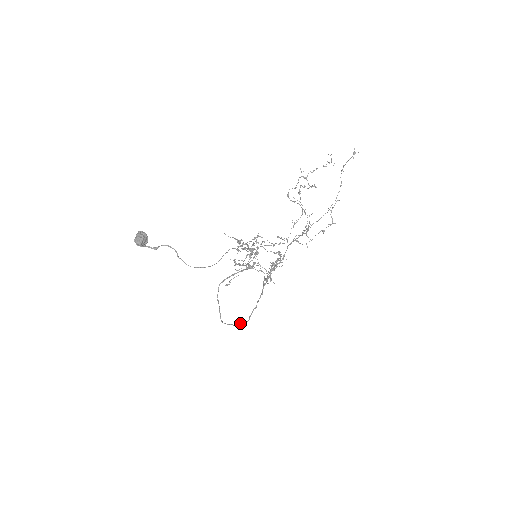
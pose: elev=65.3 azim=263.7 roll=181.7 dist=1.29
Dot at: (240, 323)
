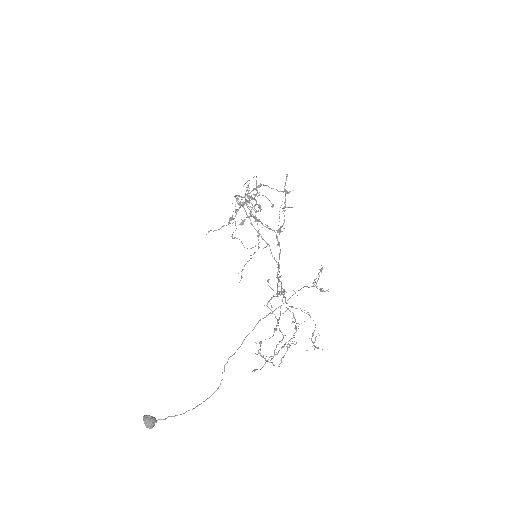
Dot at: (272, 256)
